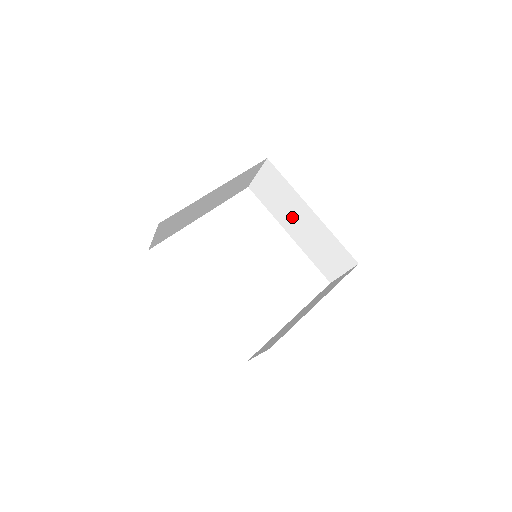
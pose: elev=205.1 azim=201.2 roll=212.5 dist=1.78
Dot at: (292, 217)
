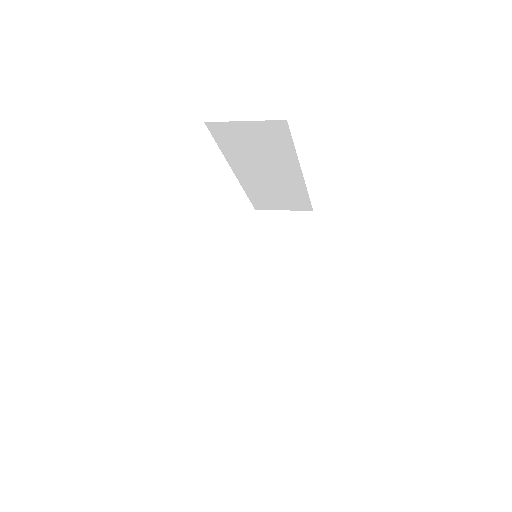
Dot at: (260, 167)
